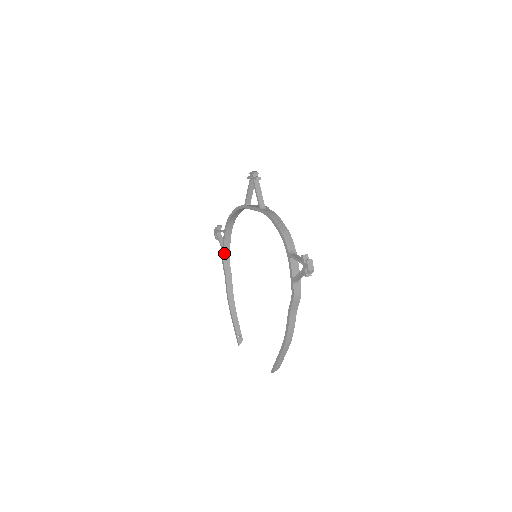
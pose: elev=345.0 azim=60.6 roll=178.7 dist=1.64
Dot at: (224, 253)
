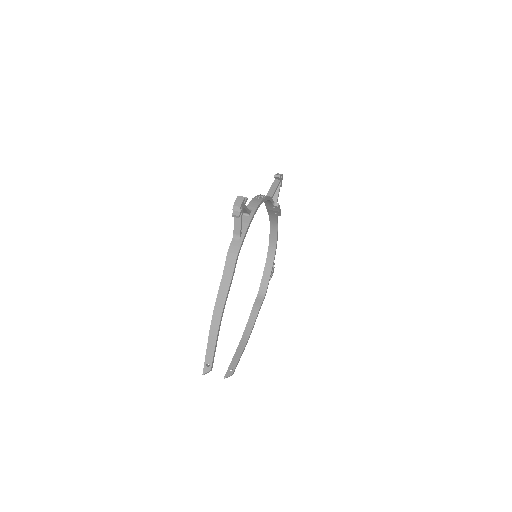
Dot at: (261, 285)
